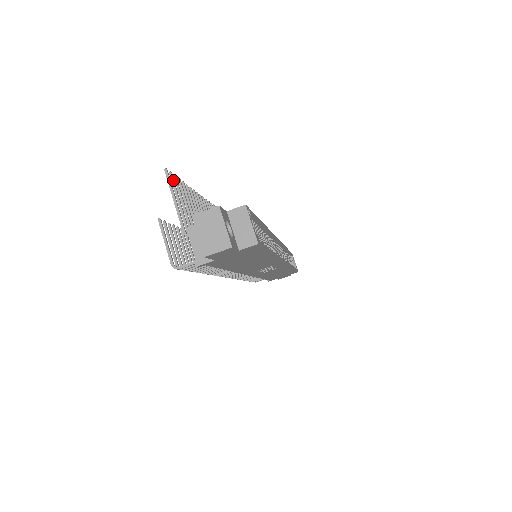
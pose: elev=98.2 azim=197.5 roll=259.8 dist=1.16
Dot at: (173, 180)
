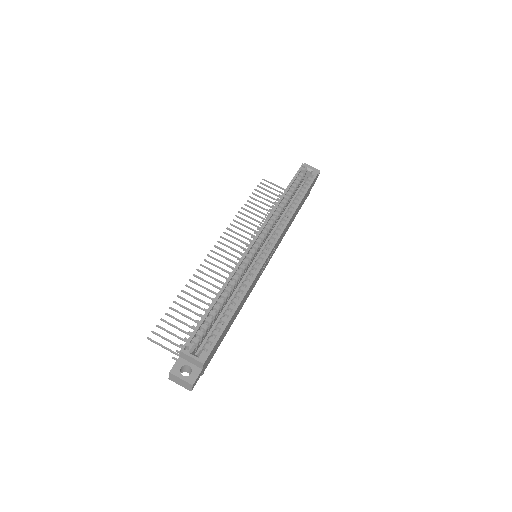
Dot at: occluded
